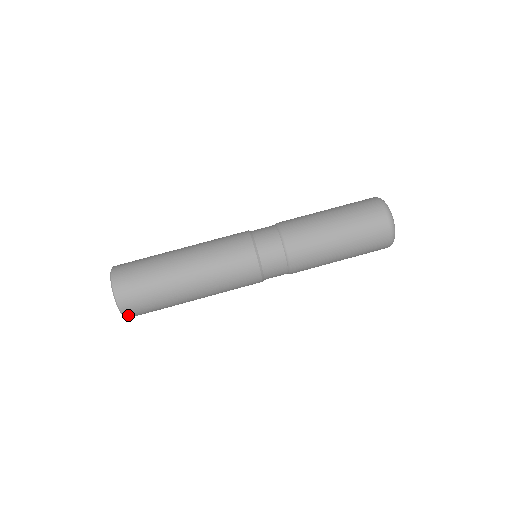
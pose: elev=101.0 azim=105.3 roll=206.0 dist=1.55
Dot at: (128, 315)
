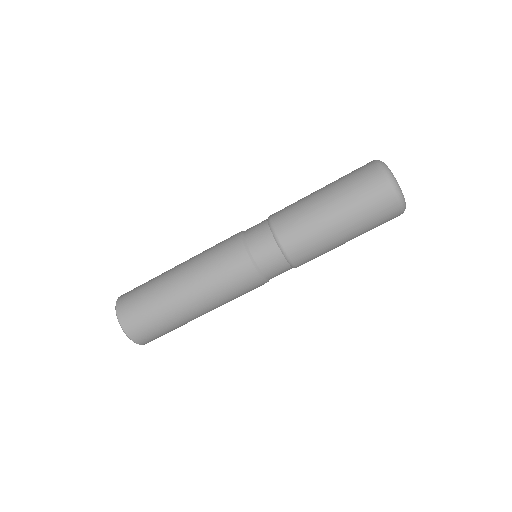
Dot at: (136, 339)
